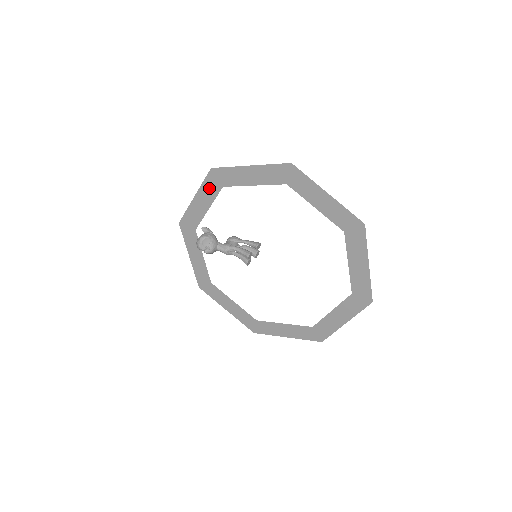
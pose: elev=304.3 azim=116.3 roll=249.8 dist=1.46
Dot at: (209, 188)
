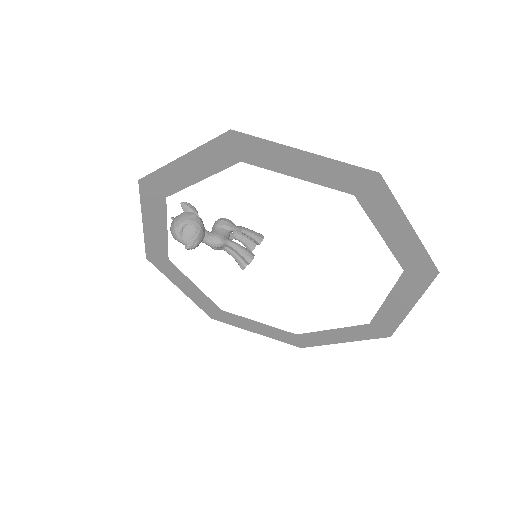
Dot at: (214, 155)
